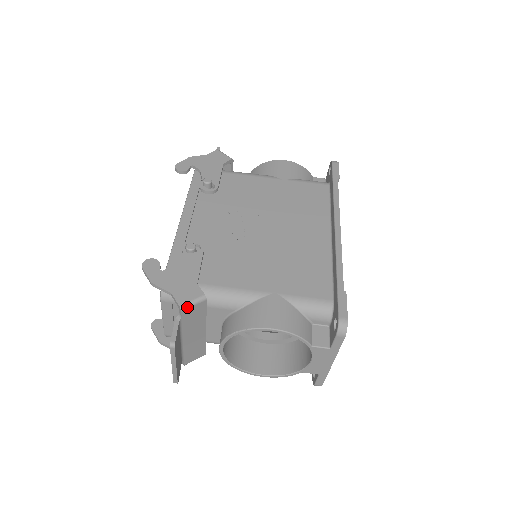
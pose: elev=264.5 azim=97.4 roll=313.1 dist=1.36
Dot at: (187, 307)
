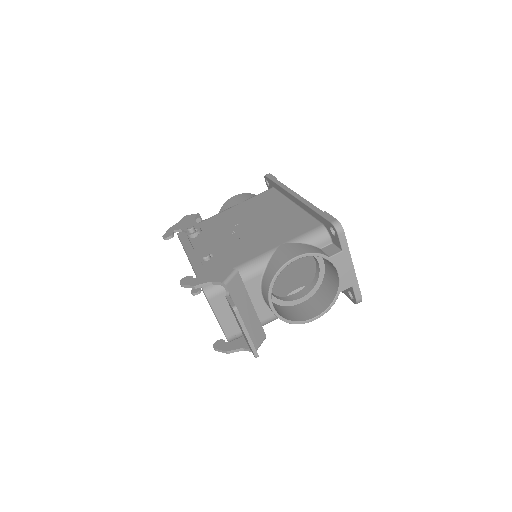
Dot at: (228, 281)
